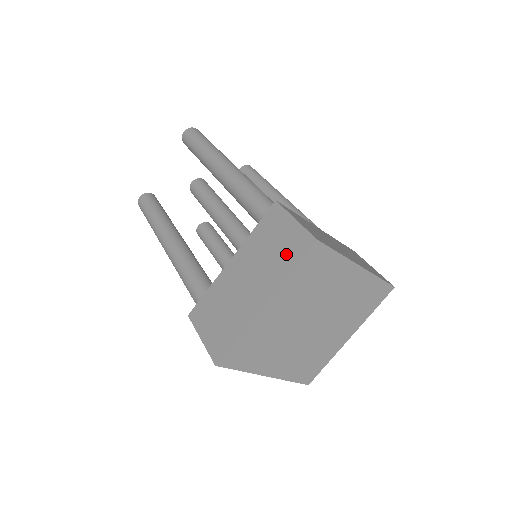
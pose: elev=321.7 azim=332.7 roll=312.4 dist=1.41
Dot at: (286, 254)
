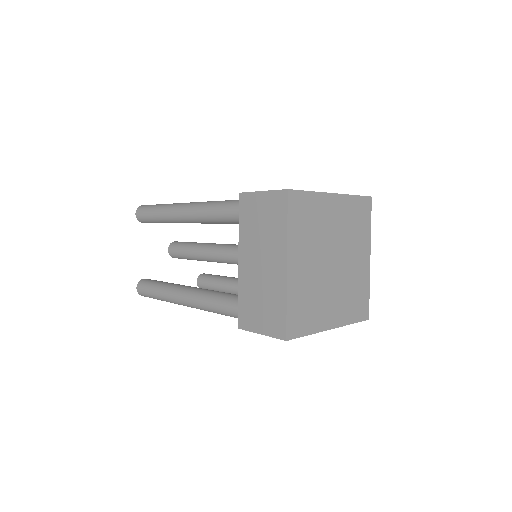
Dot at: occluded
